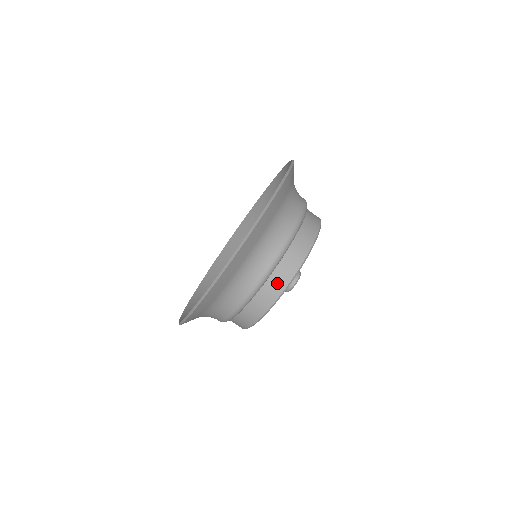
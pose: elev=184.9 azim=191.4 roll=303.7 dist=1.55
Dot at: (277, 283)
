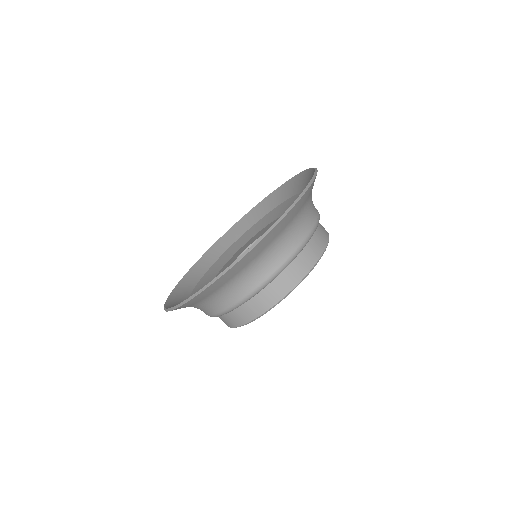
Dot at: (283, 285)
